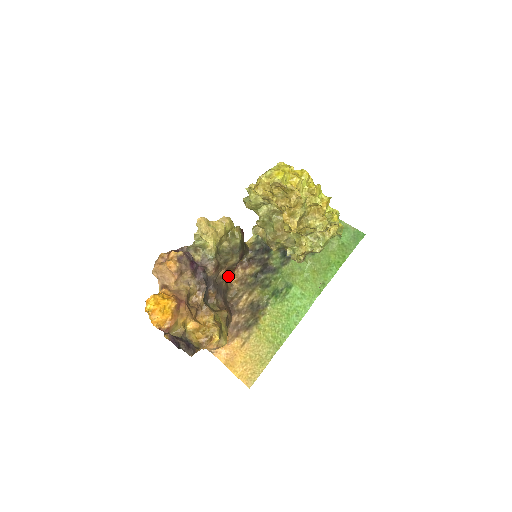
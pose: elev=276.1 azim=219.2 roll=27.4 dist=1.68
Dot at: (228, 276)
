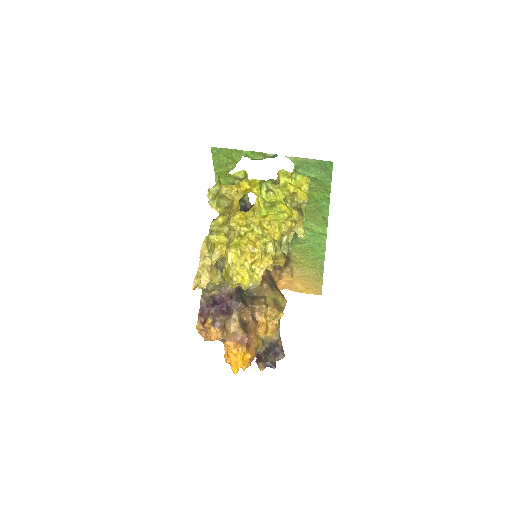
Dot at: occluded
